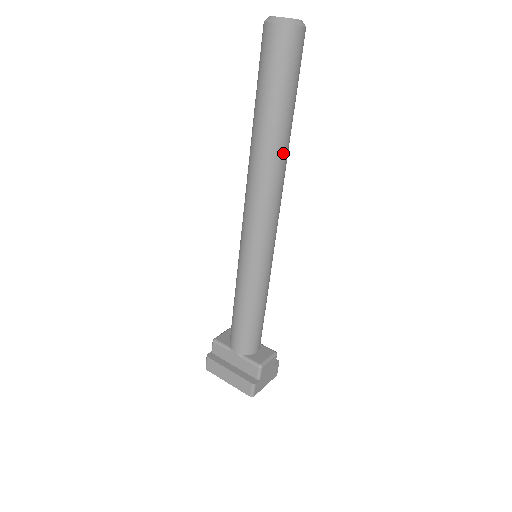
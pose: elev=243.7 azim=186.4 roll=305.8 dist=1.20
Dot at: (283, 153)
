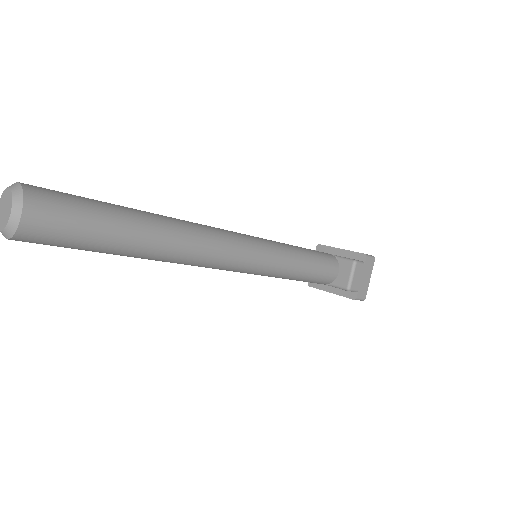
Dot at: (167, 245)
